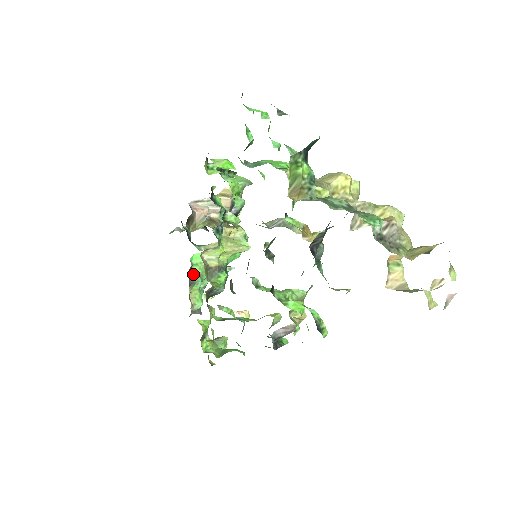
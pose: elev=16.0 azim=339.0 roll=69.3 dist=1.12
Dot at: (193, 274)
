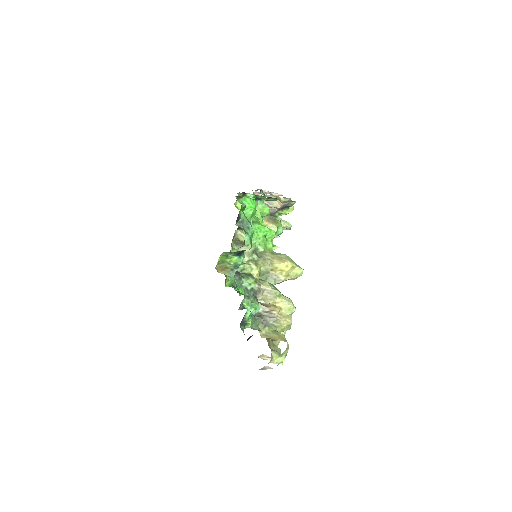
Dot at: (243, 230)
